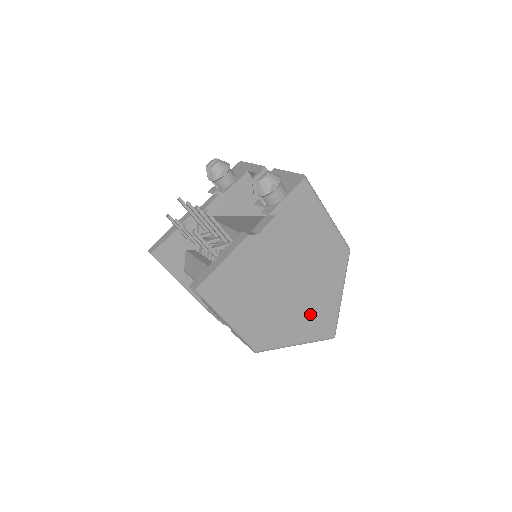
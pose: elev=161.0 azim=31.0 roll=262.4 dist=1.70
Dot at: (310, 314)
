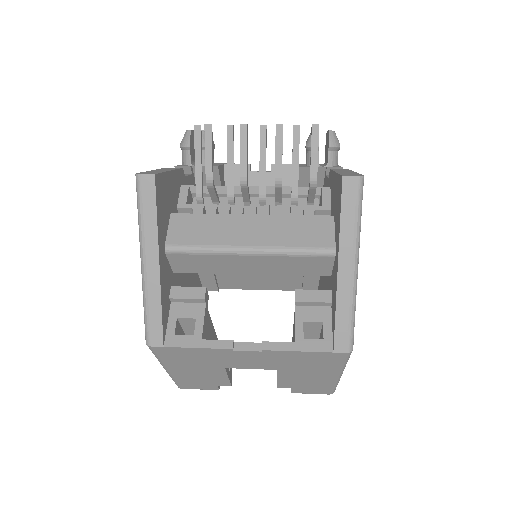
Dot at: occluded
